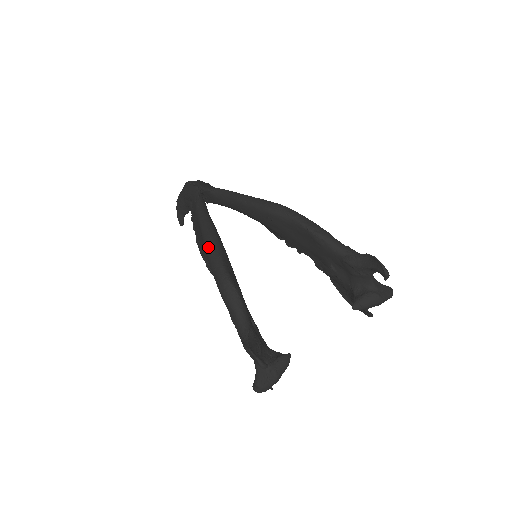
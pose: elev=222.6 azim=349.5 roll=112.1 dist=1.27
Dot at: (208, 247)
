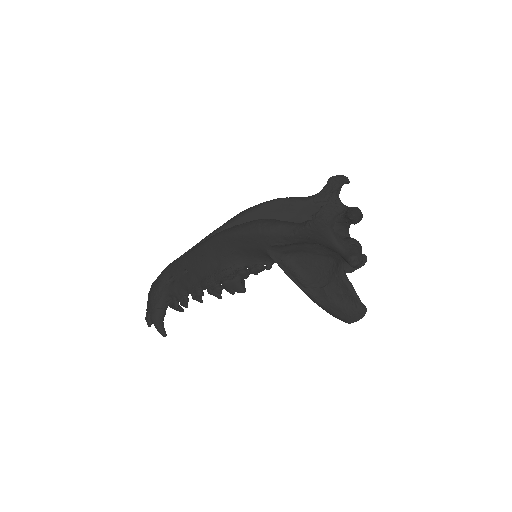
Dot at: (221, 232)
